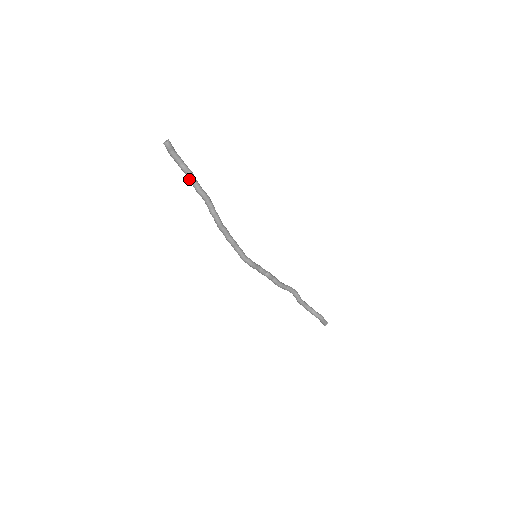
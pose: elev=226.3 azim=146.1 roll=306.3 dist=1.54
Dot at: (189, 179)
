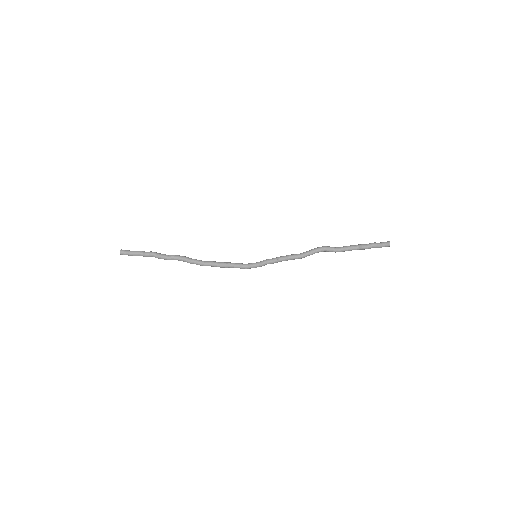
Dot at: occluded
